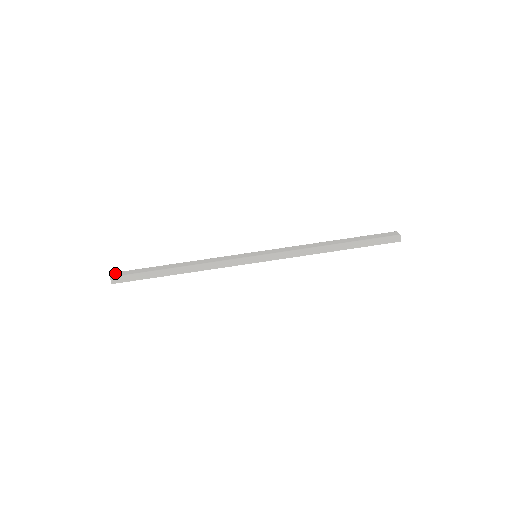
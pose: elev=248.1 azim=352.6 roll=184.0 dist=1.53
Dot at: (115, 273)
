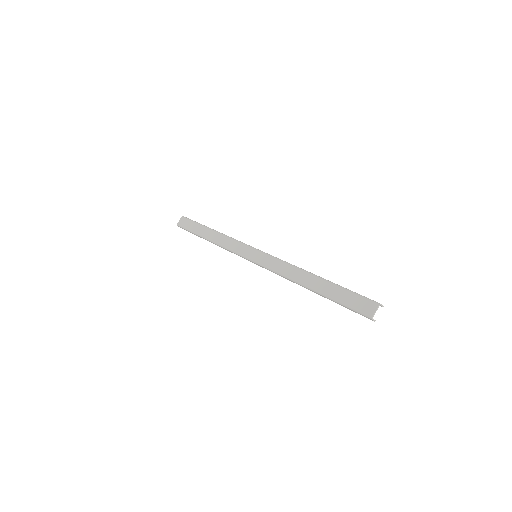
Dot at: (181, 219)
